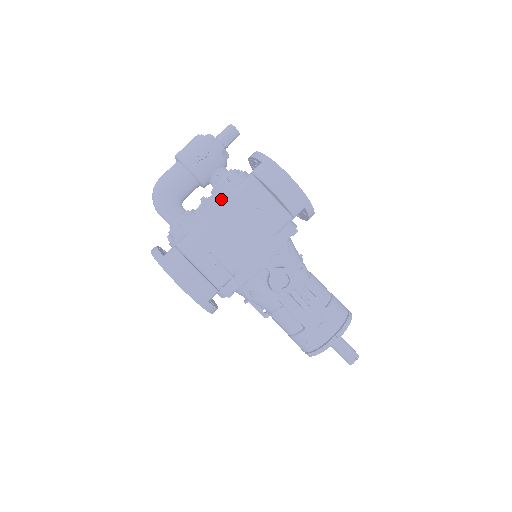
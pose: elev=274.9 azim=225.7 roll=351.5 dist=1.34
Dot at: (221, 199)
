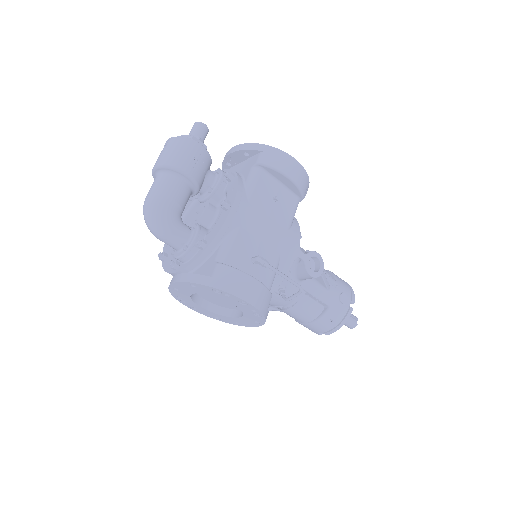
Dot at: (242, 198)
